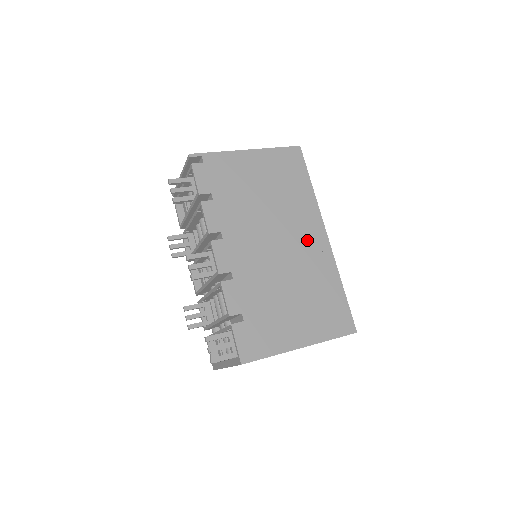
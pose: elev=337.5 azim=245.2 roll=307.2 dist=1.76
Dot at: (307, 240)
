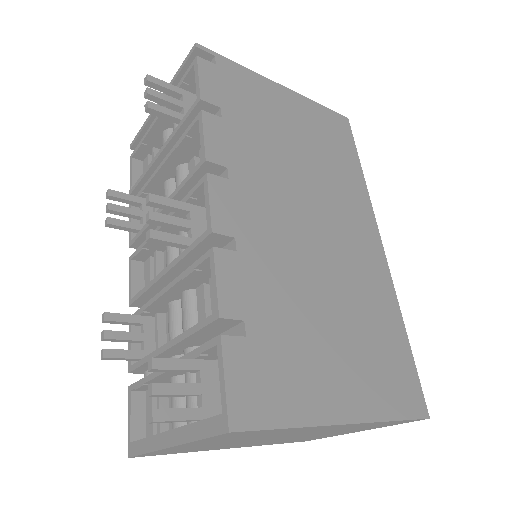
Dot at: (356, 239)
